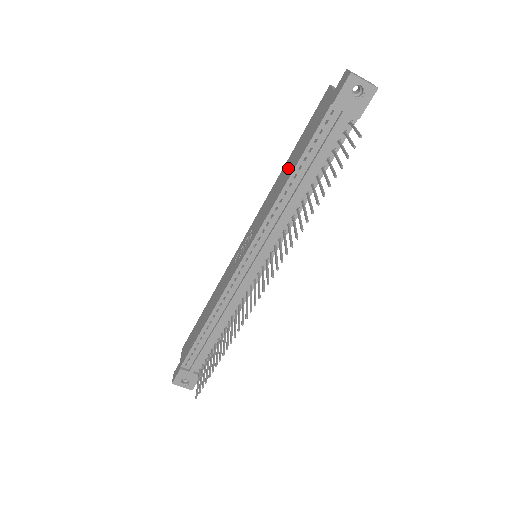
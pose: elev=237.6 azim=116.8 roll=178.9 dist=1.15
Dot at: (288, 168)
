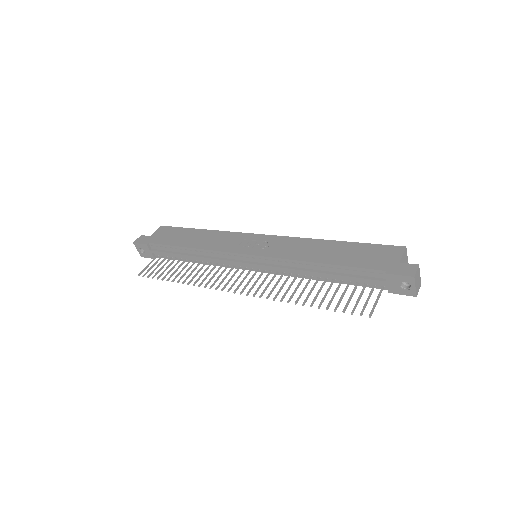
Dot at: (328, 251)
